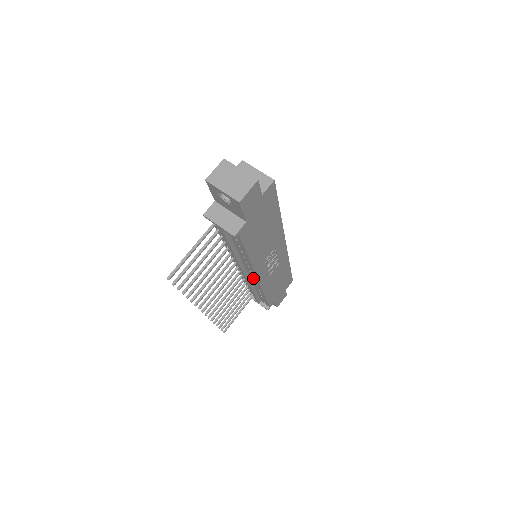
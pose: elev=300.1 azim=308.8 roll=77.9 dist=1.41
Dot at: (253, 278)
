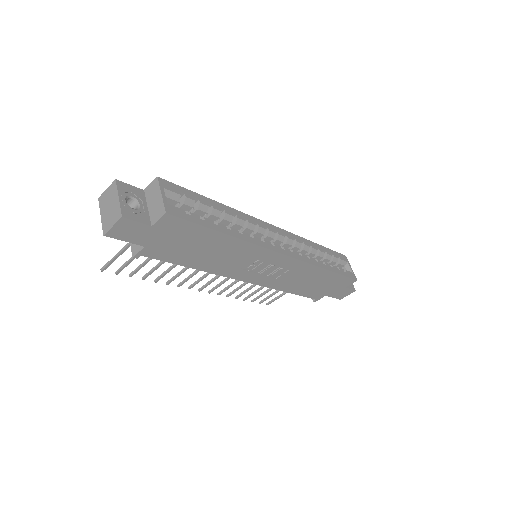
Dot at: occluded
